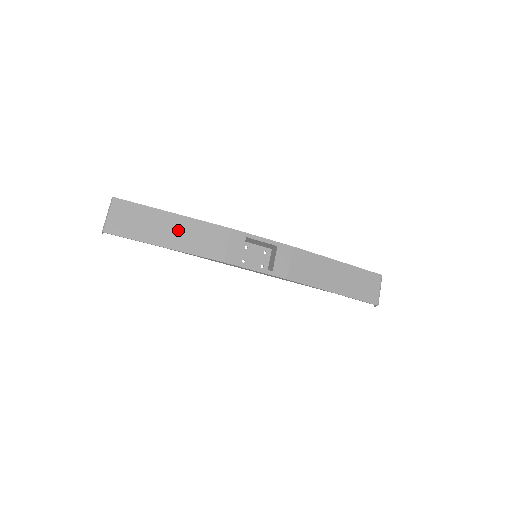
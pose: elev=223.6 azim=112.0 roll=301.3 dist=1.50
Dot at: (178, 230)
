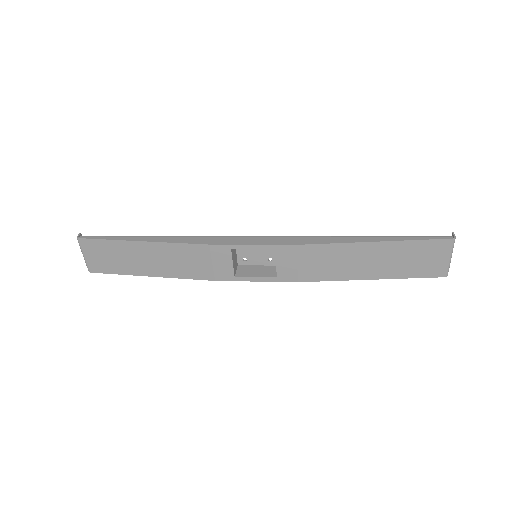
Dot at: (154, 258)
